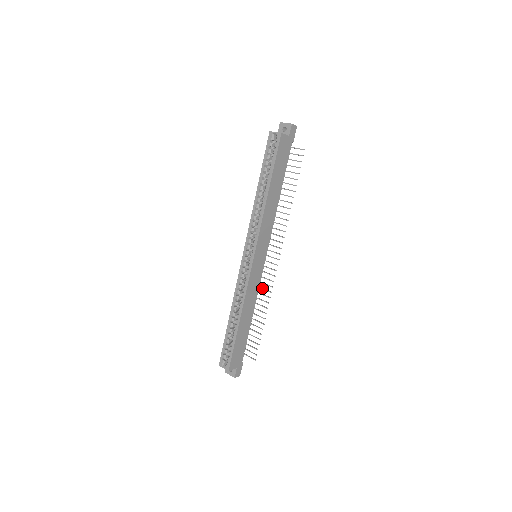
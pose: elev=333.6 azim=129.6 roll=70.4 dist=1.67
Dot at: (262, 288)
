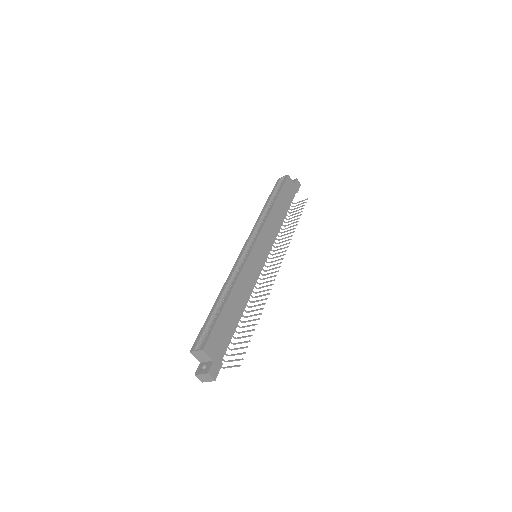
Dot at: occluded
